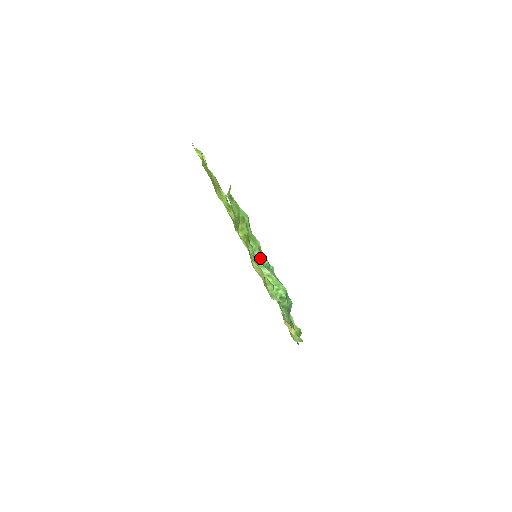
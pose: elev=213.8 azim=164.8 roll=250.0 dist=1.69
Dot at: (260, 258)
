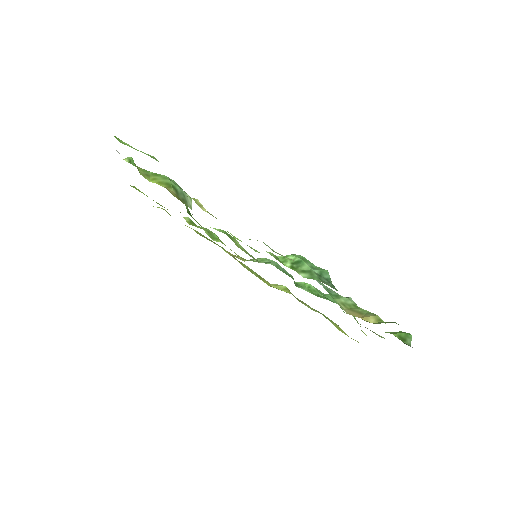
Dot at: (276, 267)
